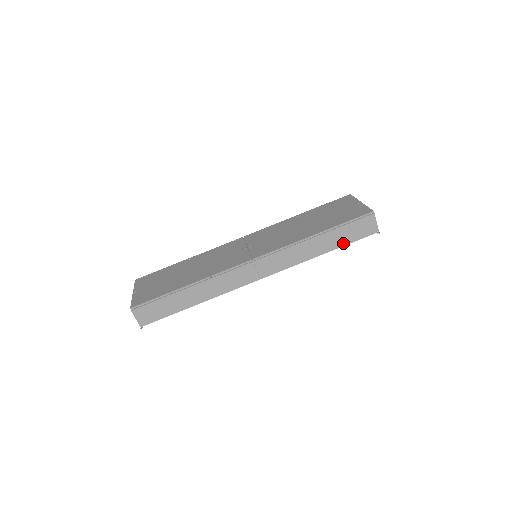
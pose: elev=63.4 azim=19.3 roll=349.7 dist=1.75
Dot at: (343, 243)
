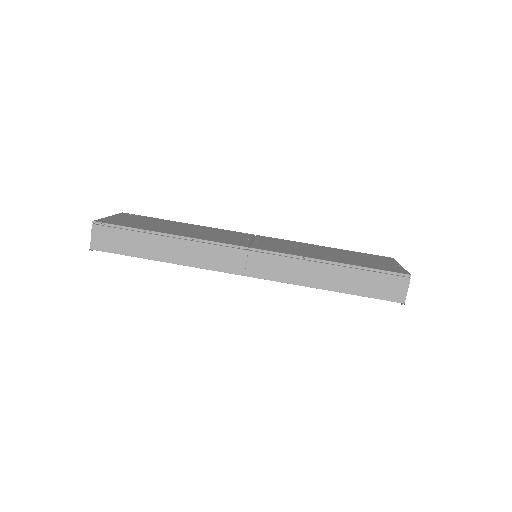
Dot at: (357, 291)
